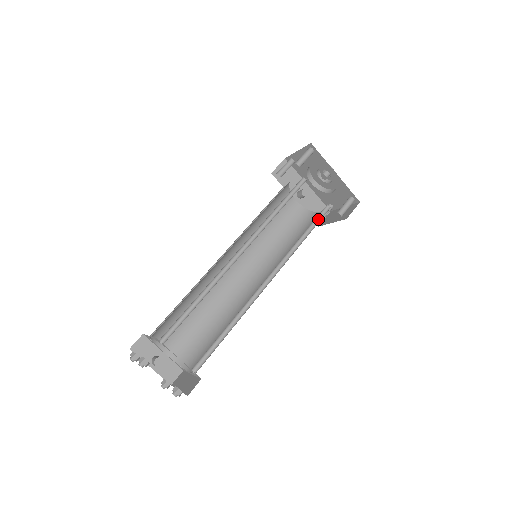
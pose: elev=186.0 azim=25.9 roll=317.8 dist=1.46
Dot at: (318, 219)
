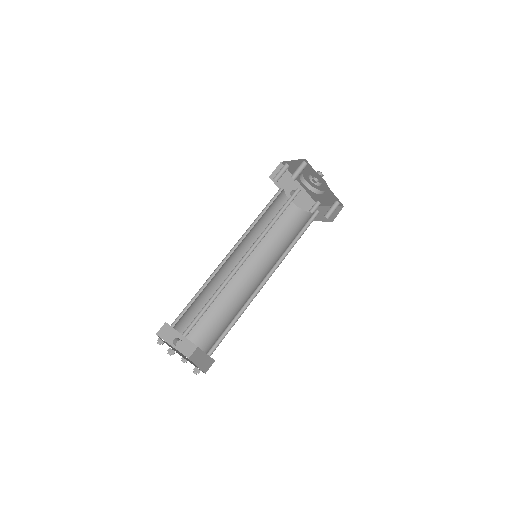
Dot at: (308, 223)
